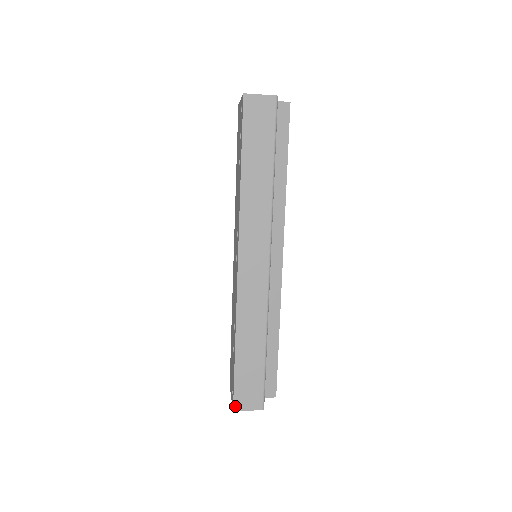
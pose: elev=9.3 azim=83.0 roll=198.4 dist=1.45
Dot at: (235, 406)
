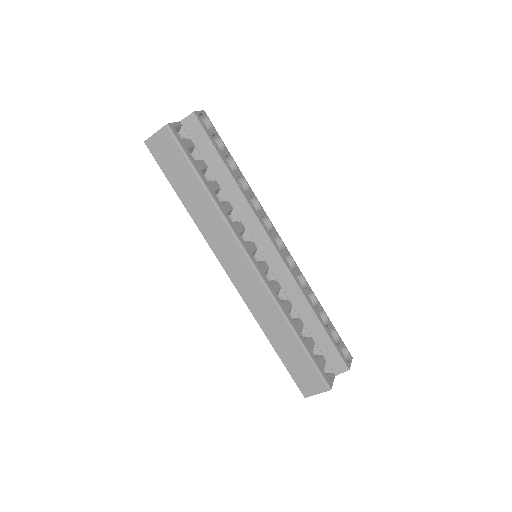
Dot at: (304, 394)
